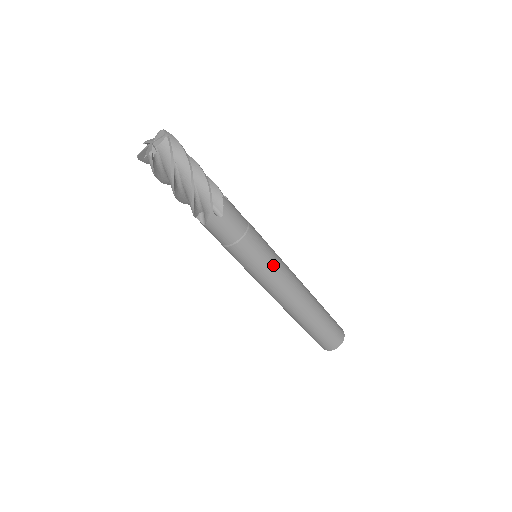
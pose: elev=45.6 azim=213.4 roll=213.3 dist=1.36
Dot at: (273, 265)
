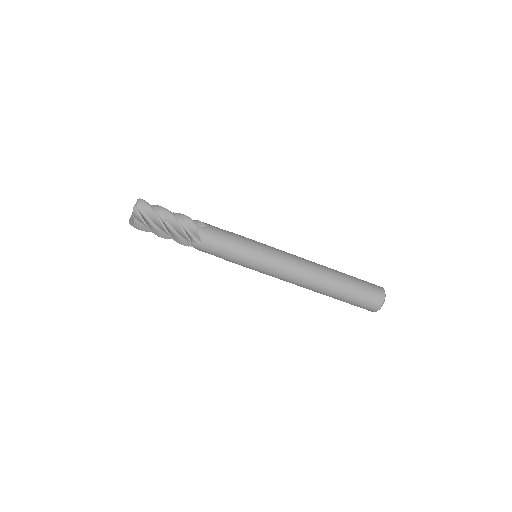
Dot at: (270, 248)
